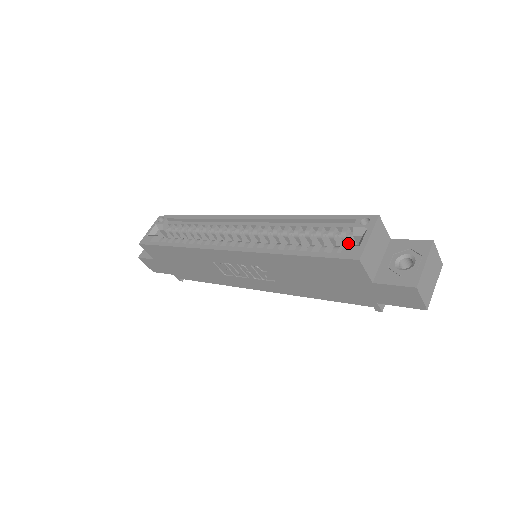
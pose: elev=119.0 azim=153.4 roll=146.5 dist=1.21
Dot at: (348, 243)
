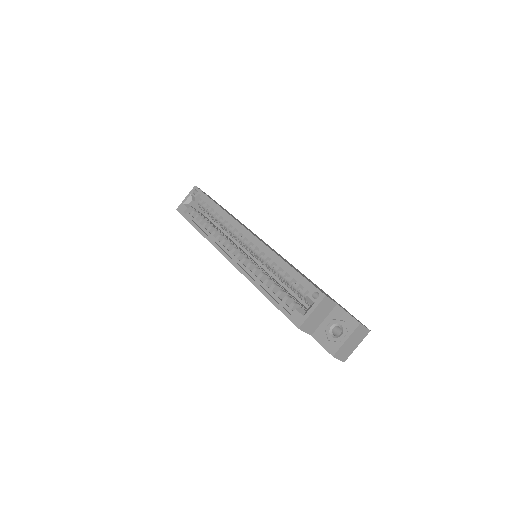
Dot at: (305, 299)
